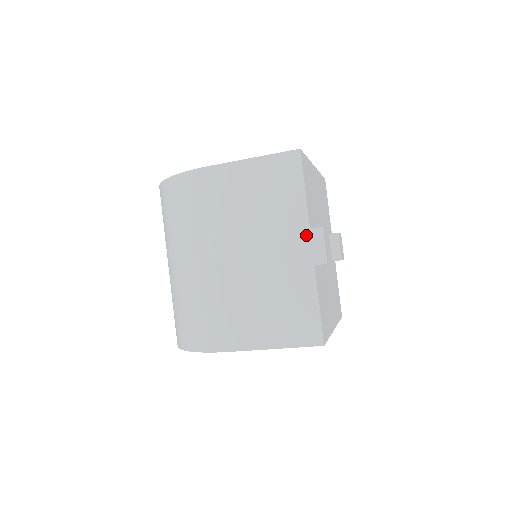
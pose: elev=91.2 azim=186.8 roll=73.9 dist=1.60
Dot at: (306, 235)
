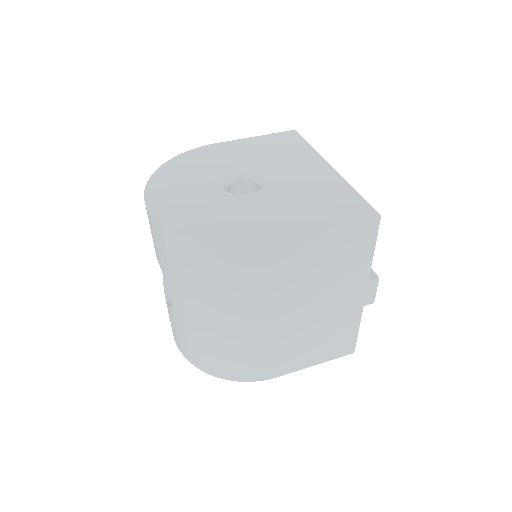
Dot at: (364, 286)
